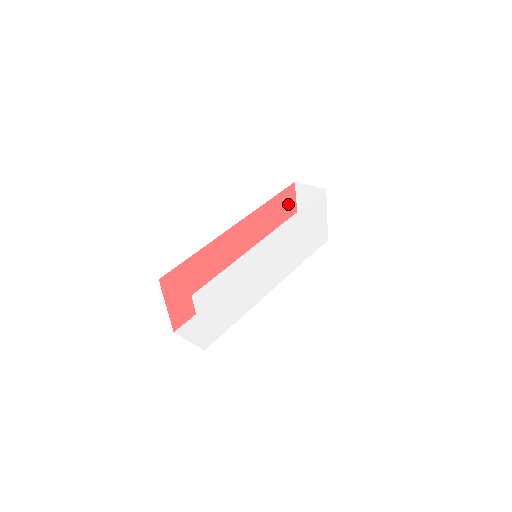
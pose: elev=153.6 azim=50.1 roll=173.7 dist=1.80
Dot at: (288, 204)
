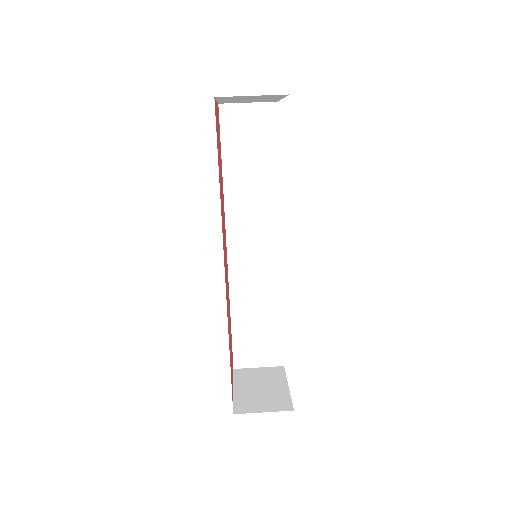
Dot at: occluded
